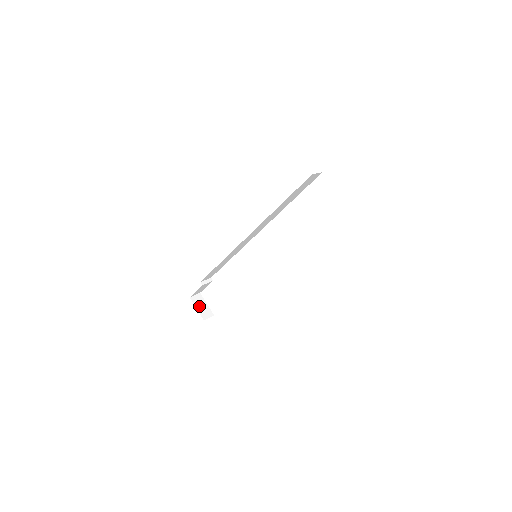
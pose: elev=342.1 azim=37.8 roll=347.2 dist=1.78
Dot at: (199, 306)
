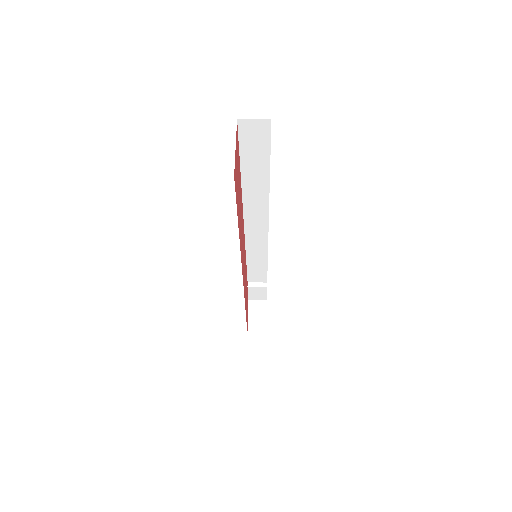
Dot at: (254, 314)
